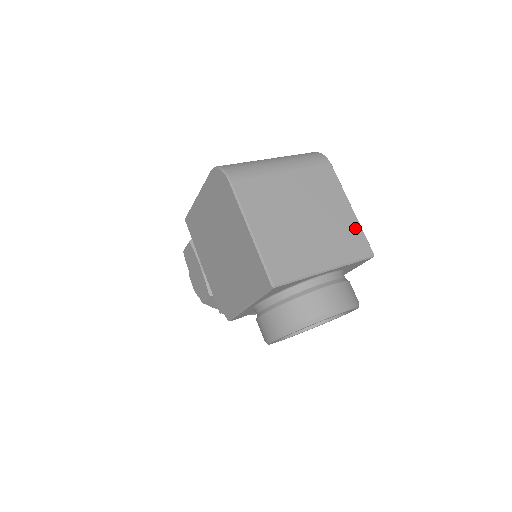
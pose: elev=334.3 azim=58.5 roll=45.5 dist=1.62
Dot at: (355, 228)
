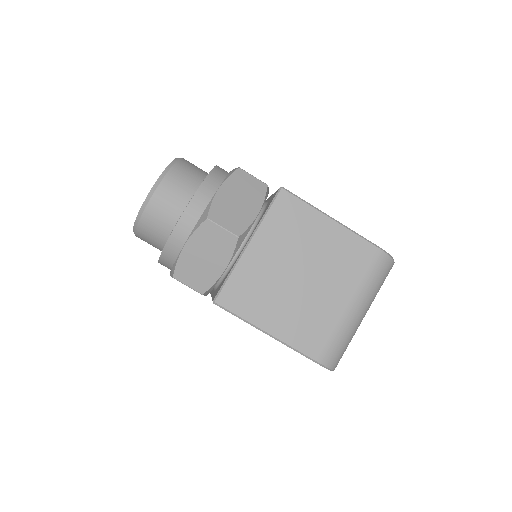
Dot at: occluded
